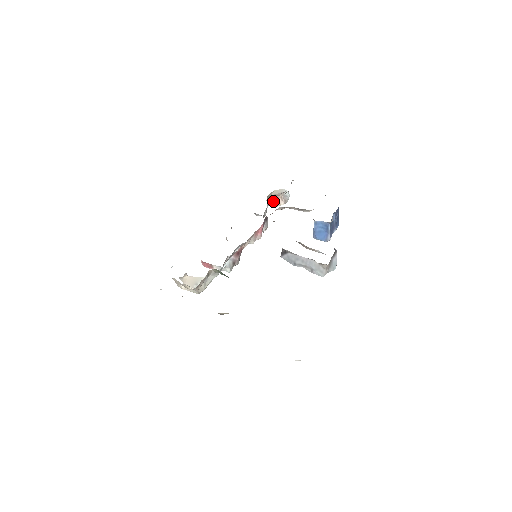
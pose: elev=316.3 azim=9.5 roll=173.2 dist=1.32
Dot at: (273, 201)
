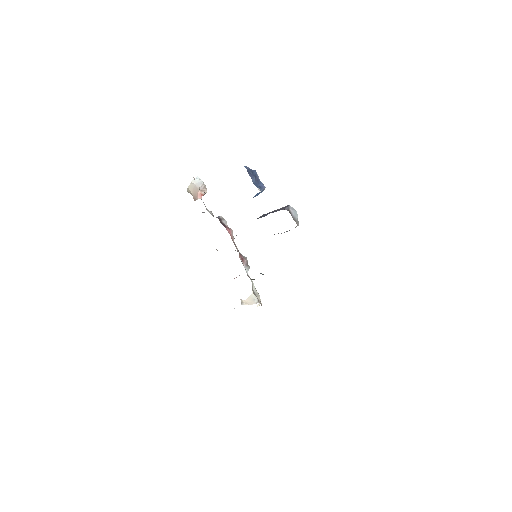
Dot at: occluded
